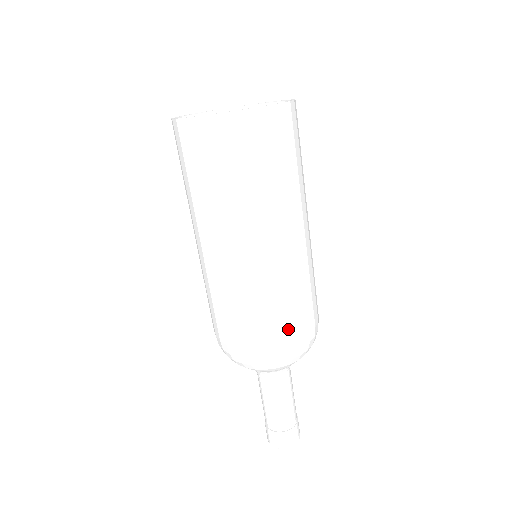
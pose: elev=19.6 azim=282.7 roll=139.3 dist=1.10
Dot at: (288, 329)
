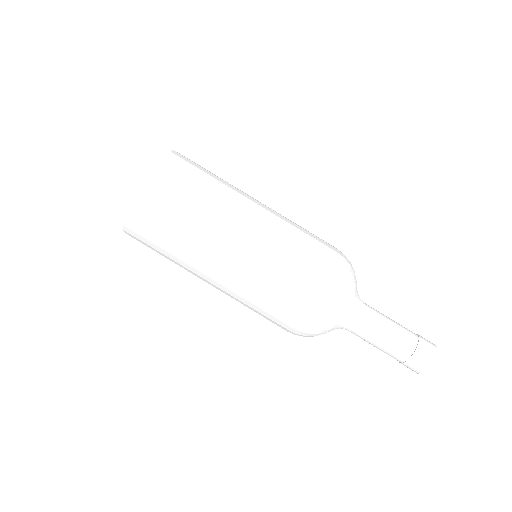
Dot at: (304, 284)
